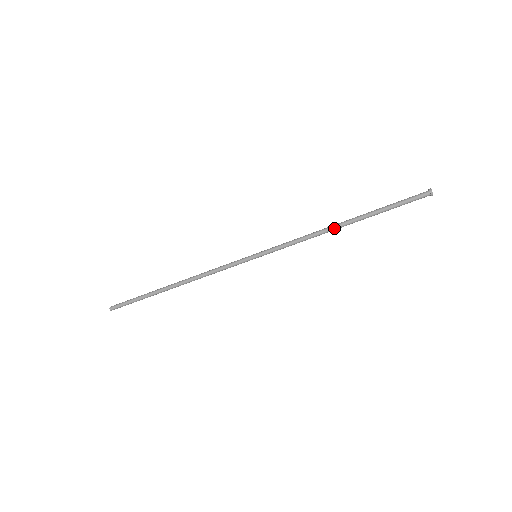
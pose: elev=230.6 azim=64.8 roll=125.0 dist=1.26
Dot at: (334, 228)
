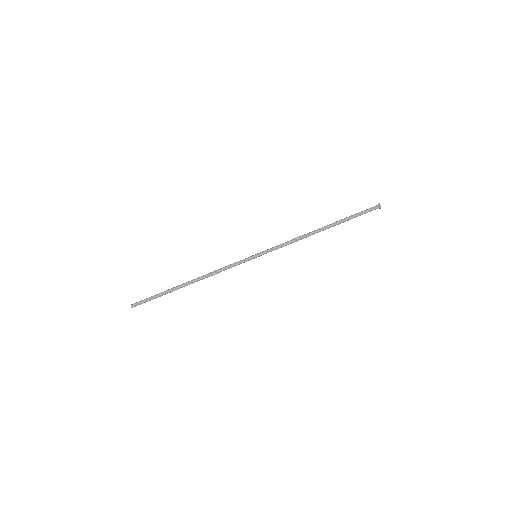
Dot at: (314, 231)
